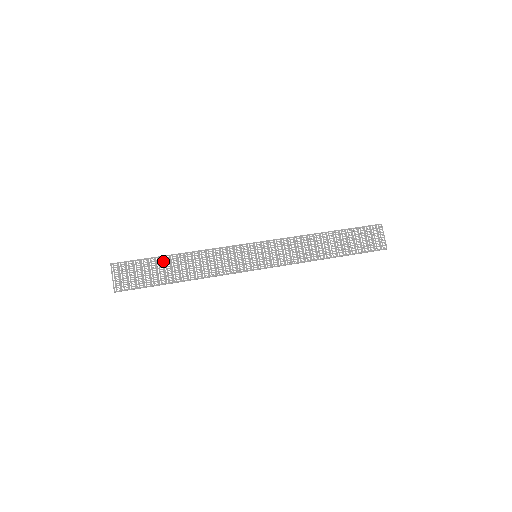
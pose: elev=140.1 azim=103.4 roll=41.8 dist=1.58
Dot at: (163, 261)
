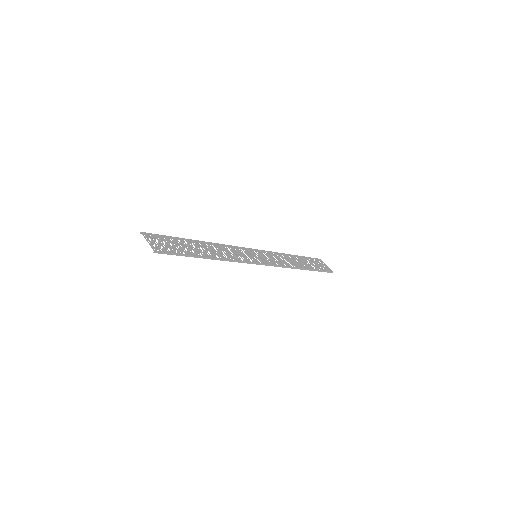
Dot at: (187, 242)
